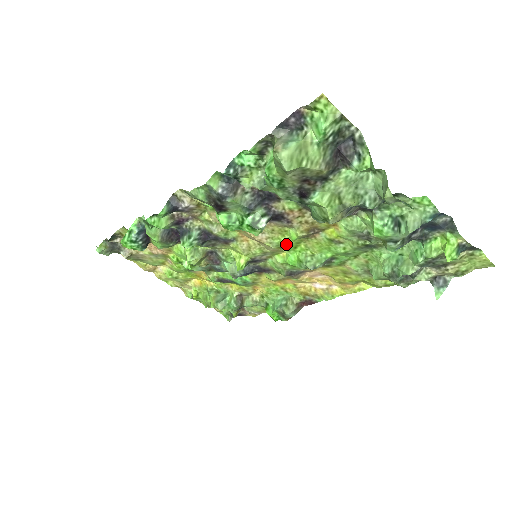
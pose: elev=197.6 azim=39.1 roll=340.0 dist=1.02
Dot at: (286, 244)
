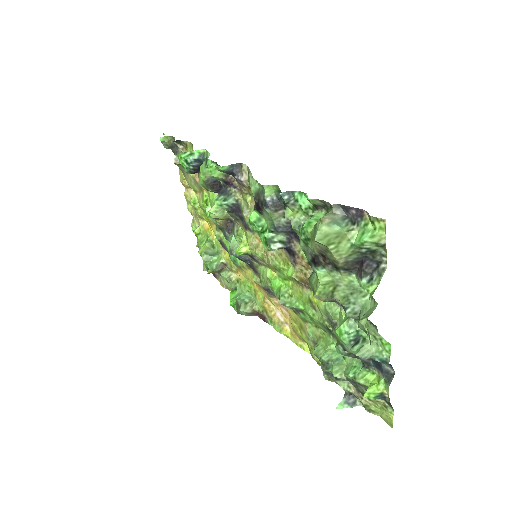
Dot at: (281, 271)
